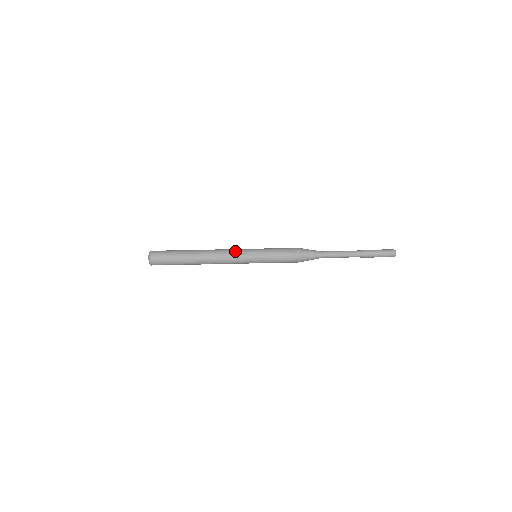
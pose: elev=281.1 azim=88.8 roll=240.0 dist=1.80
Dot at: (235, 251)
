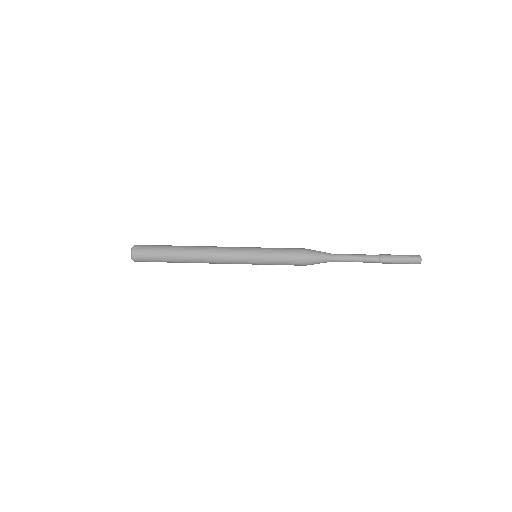
Dot at: occluded
